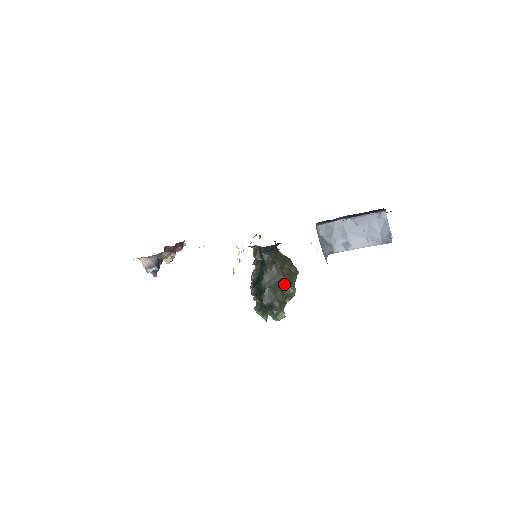
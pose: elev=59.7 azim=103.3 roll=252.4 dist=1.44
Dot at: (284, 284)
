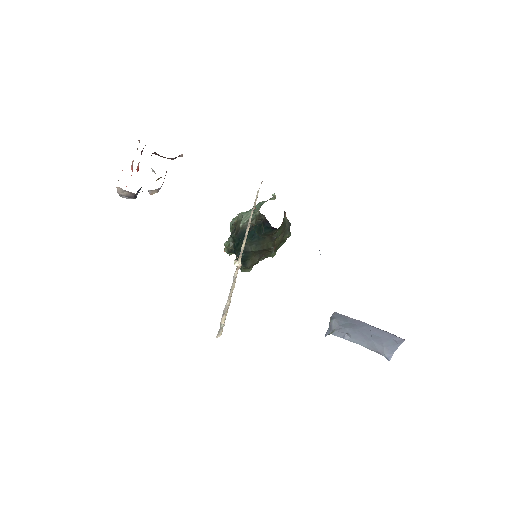
Dot at: (268, 251)
